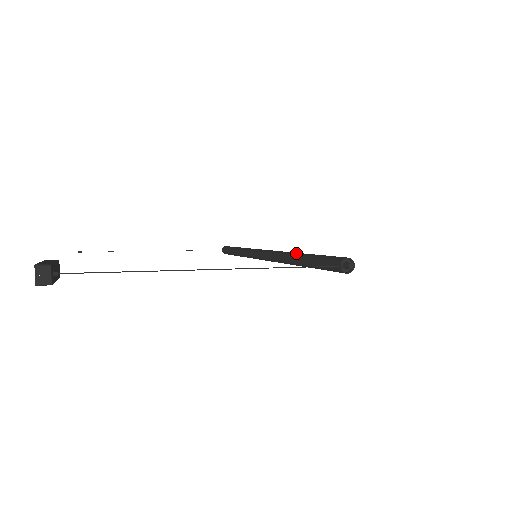
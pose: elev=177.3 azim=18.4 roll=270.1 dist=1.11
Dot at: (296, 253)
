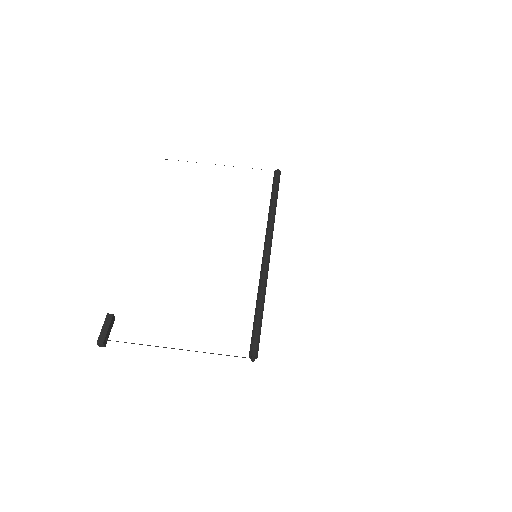
Dot at: (259, 297)
